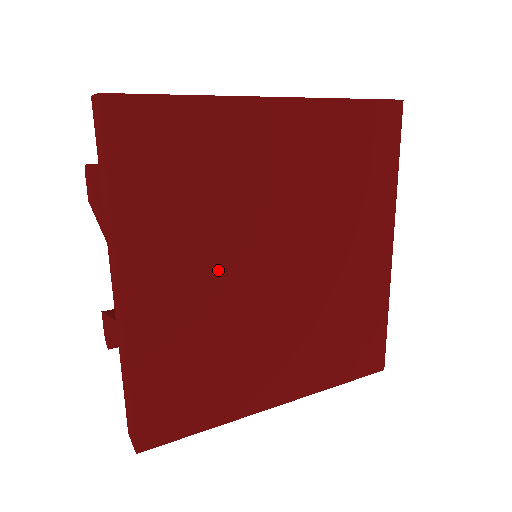
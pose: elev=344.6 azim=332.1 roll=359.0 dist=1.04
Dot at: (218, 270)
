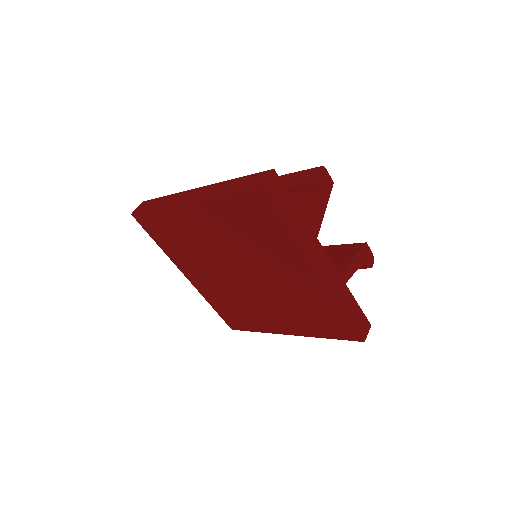
Dot at: (216, 274)
